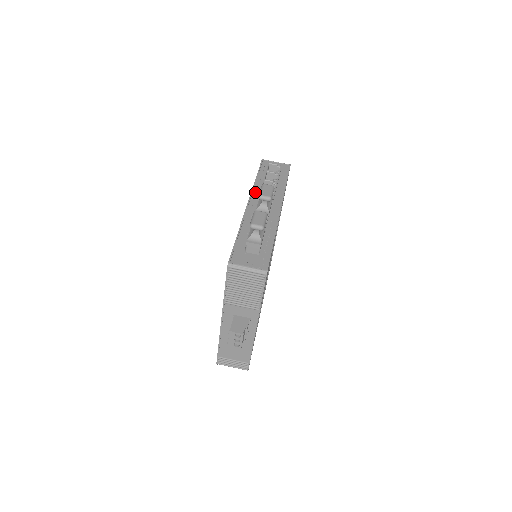
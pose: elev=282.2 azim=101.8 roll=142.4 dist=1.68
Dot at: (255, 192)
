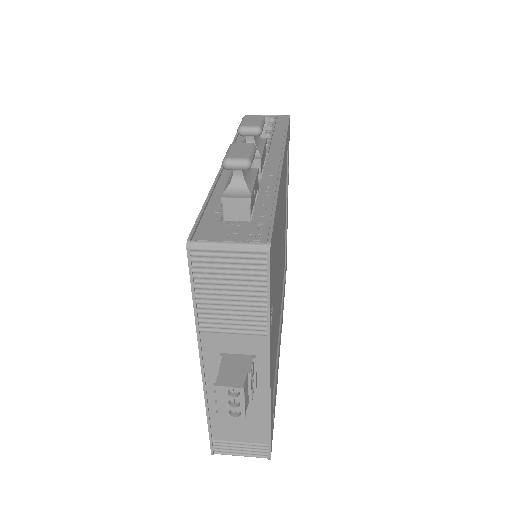
Dot at: occluded
